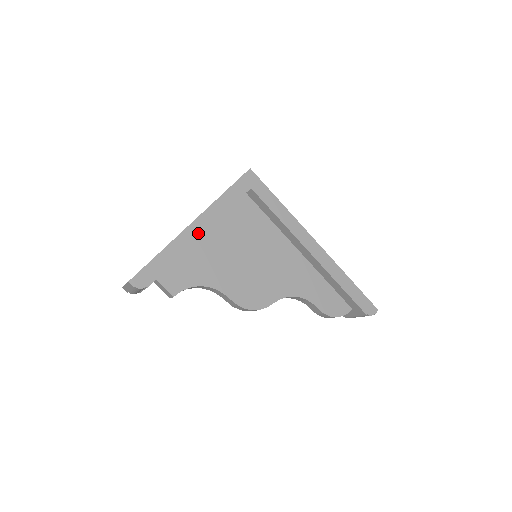
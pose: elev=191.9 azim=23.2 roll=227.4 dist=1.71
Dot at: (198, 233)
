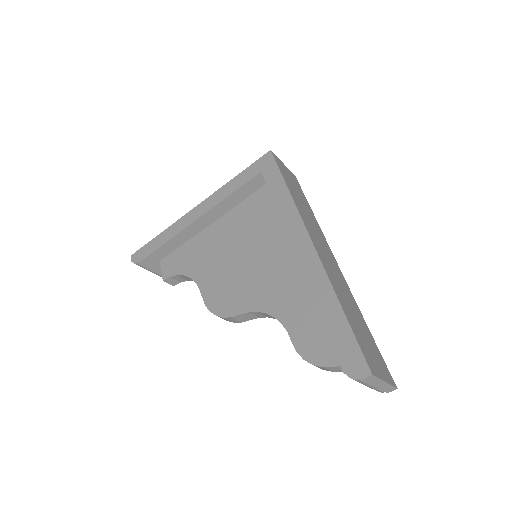
Dot at: (193, 219)
